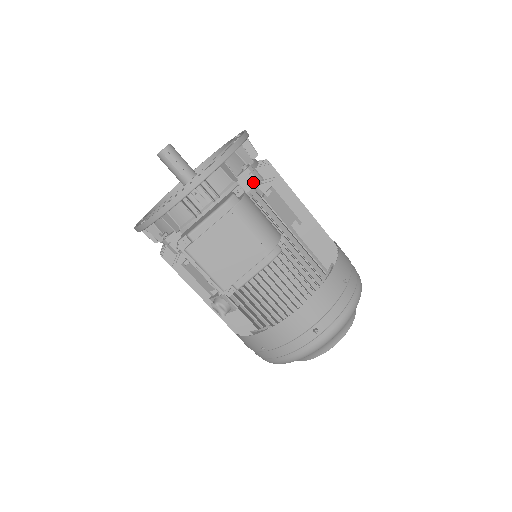
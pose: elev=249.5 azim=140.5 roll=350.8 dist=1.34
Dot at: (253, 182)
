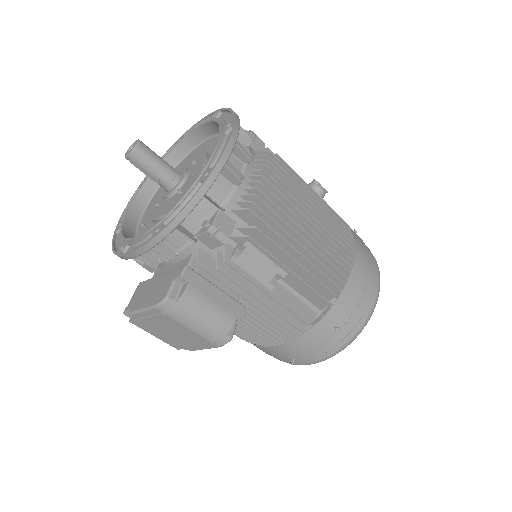
Dot at: (217, 243)
